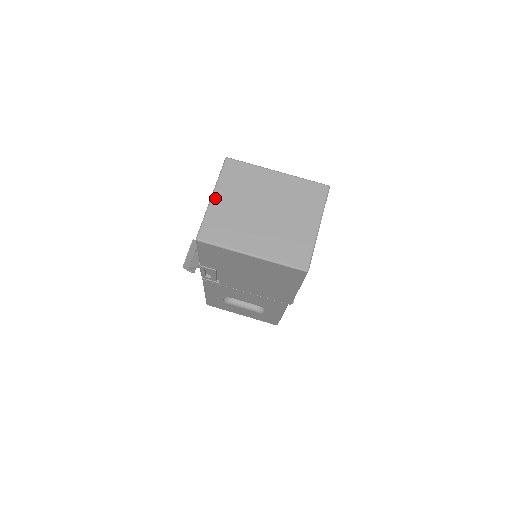
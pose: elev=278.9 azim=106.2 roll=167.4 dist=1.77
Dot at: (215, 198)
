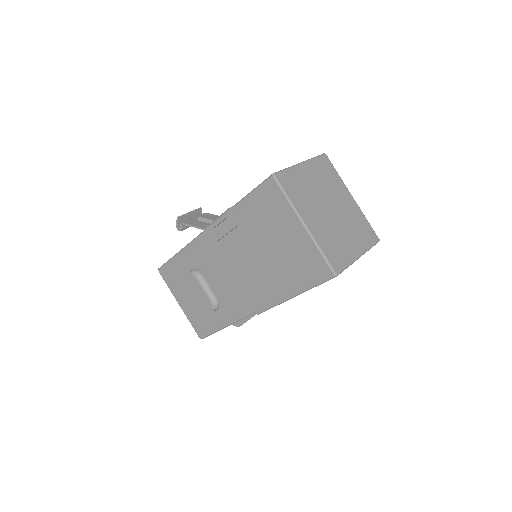
Dot at: (303, 166)
